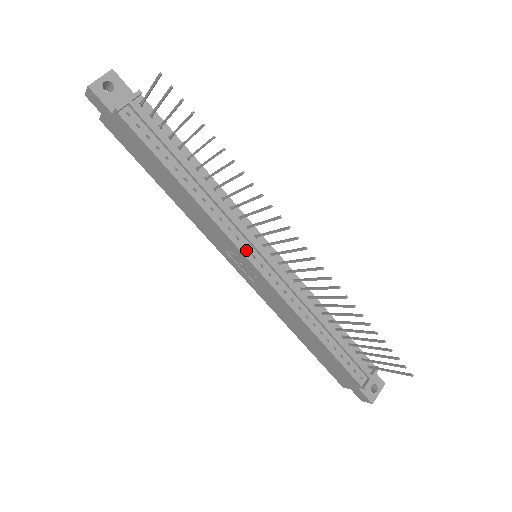
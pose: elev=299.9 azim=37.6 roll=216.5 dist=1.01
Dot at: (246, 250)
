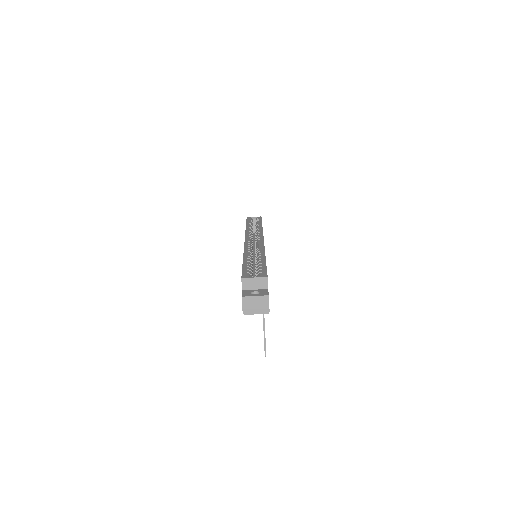
Dot at: occluded
